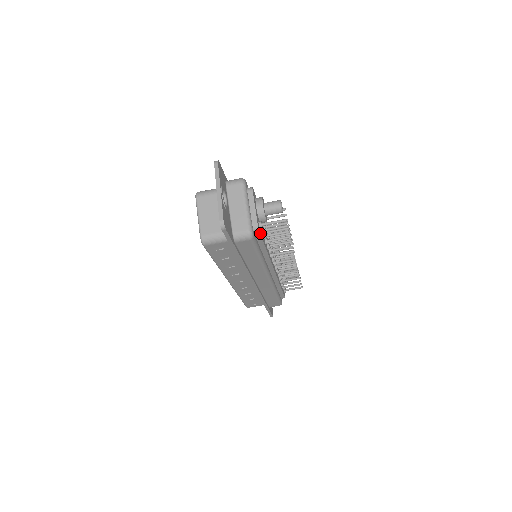
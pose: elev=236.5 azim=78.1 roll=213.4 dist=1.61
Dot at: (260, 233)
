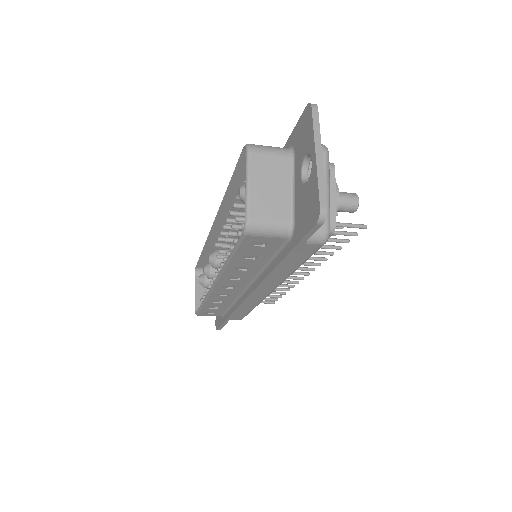
Dot at: occluded
